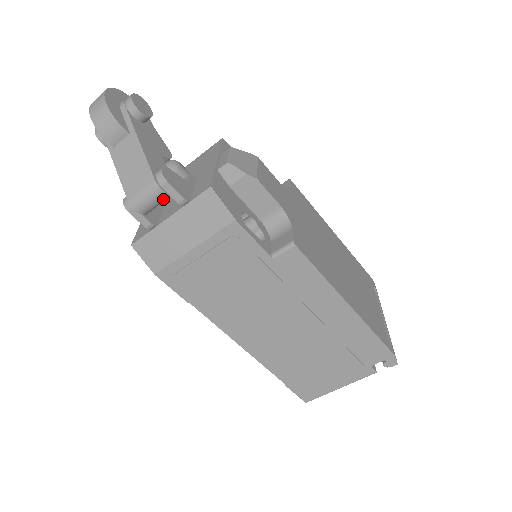
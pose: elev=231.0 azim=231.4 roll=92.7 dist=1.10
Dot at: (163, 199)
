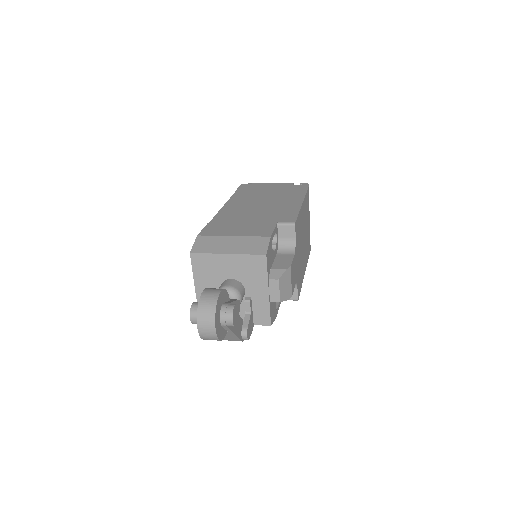
Dot at: occluded
